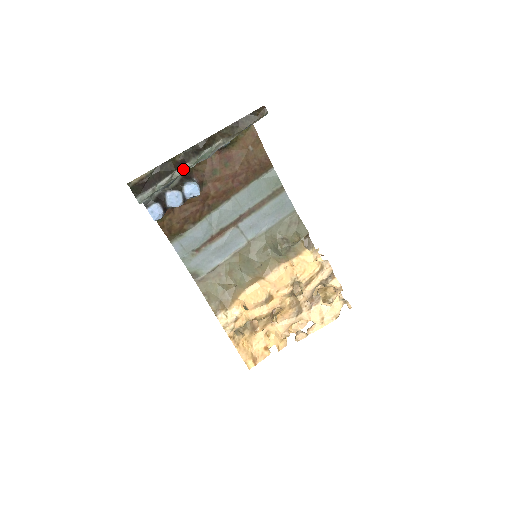
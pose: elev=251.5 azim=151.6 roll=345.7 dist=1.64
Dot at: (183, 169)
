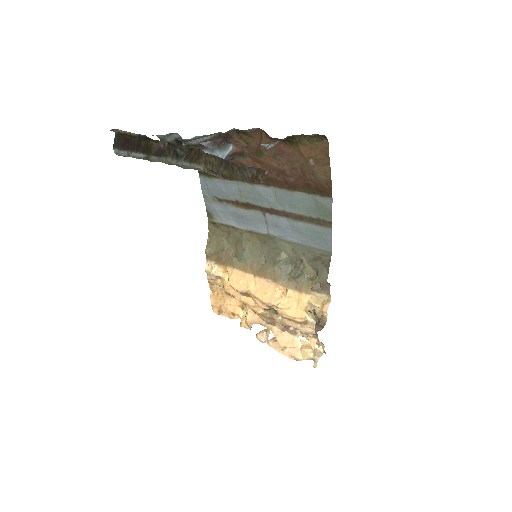
Dot at: (159, 160)
